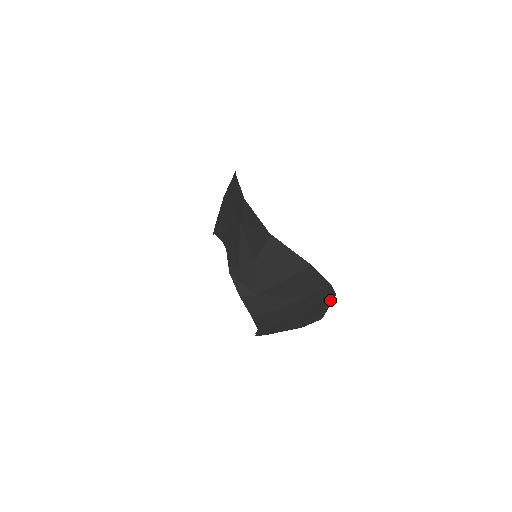
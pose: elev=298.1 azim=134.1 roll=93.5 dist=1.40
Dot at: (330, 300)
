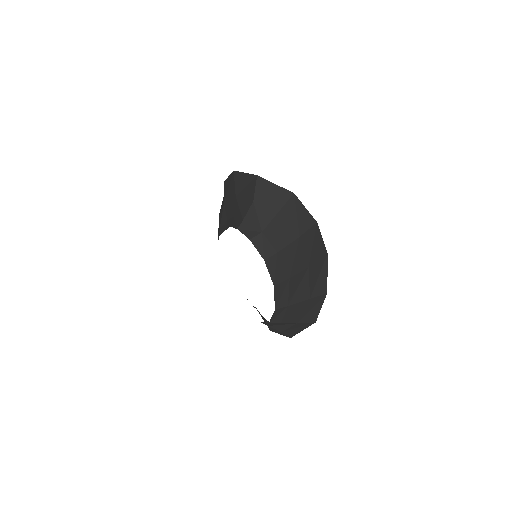
Dot at: (325, 261)
